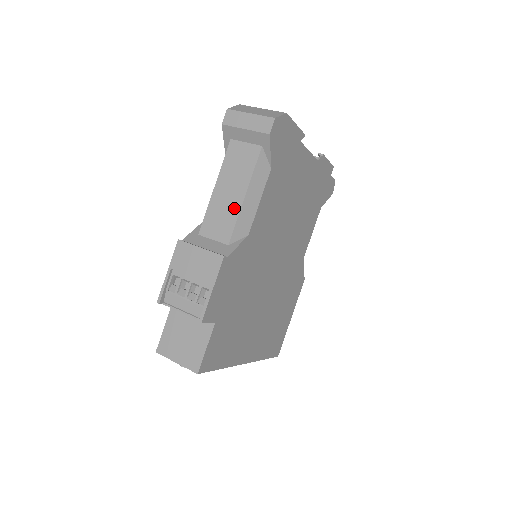
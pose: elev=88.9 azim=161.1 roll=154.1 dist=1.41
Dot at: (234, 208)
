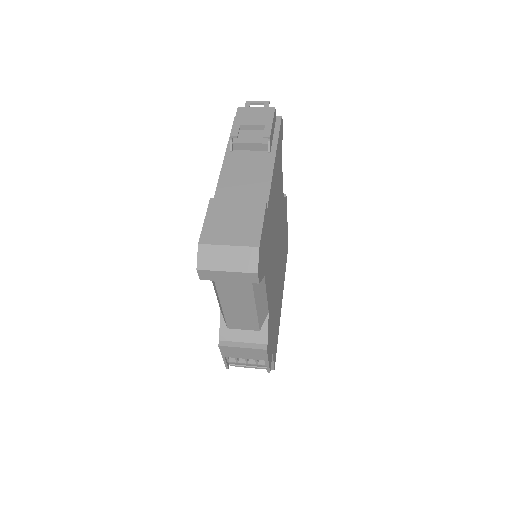
Dot at: (250, 315)
